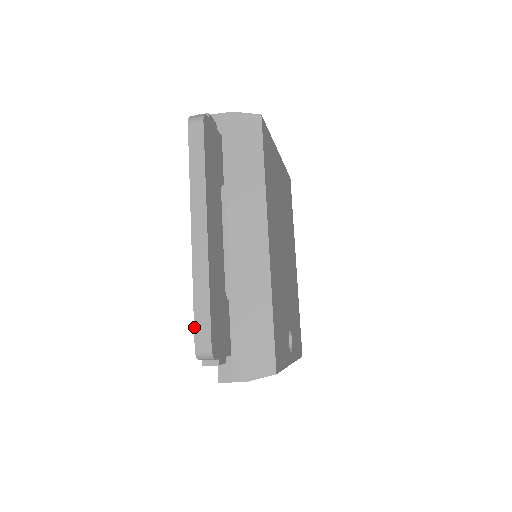
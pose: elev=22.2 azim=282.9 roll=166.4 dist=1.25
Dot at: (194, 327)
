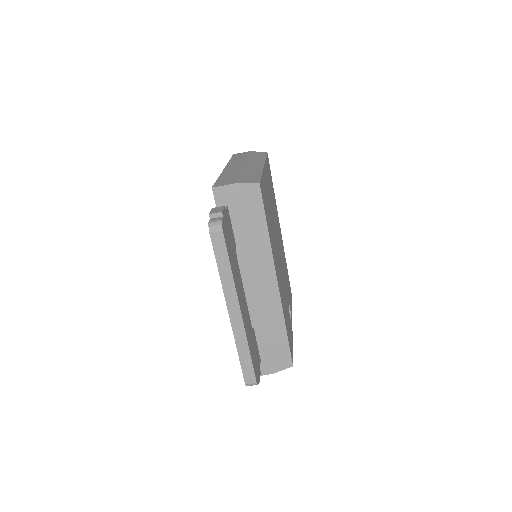
Dot at: (242, 372)
